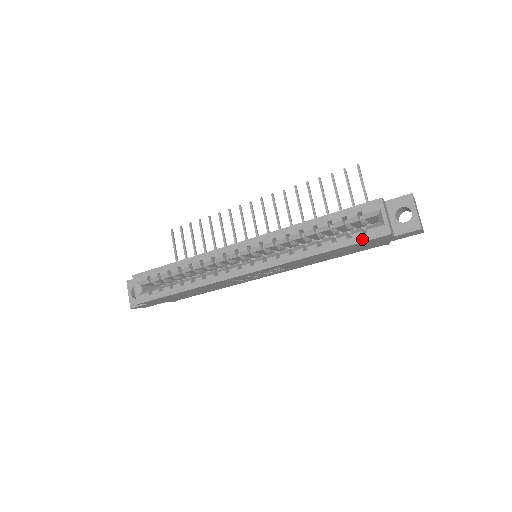
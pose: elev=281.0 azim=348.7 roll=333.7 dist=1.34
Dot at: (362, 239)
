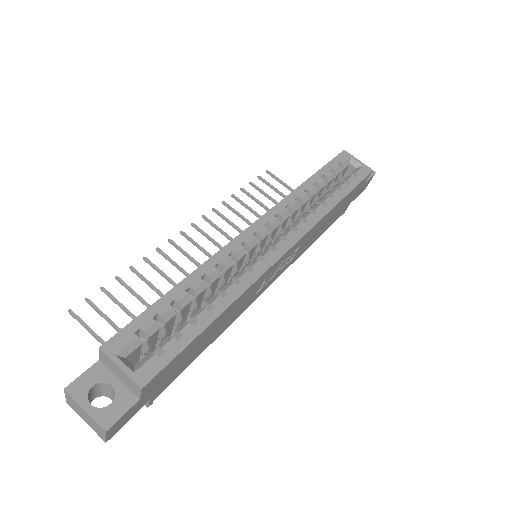
Dot at: (359, 180)
